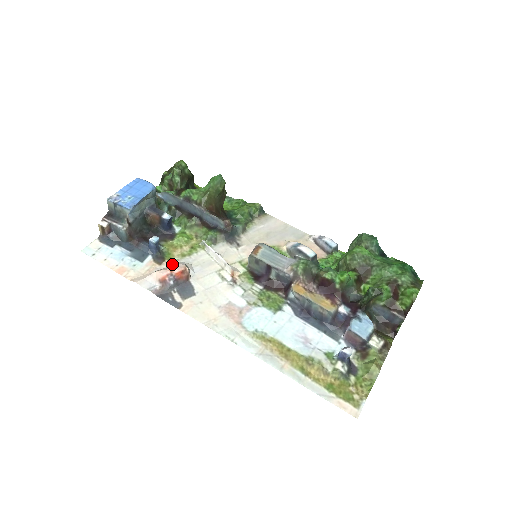
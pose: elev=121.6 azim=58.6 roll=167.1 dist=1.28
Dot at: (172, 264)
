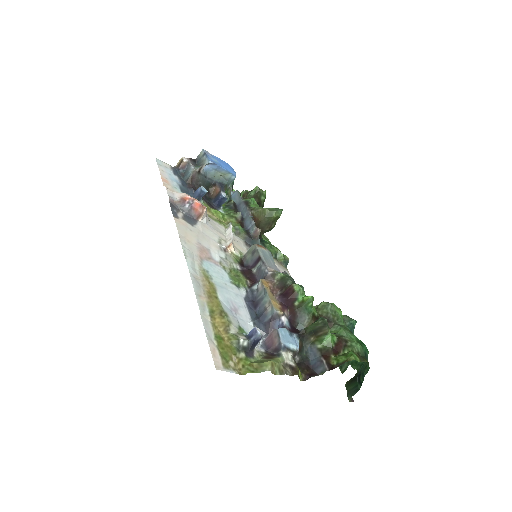
Dot at: occluded
